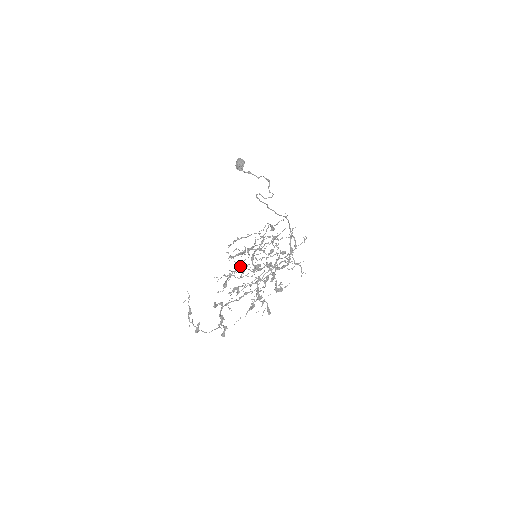
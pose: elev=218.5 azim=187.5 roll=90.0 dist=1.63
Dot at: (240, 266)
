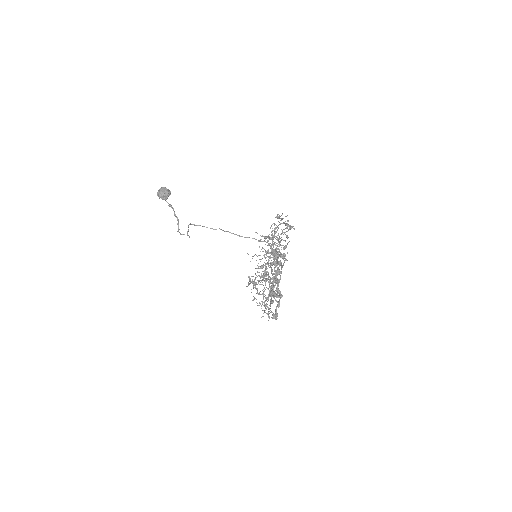
Dot at: occluded
